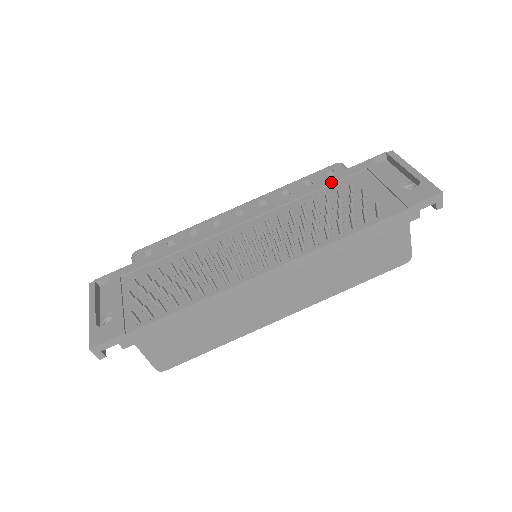
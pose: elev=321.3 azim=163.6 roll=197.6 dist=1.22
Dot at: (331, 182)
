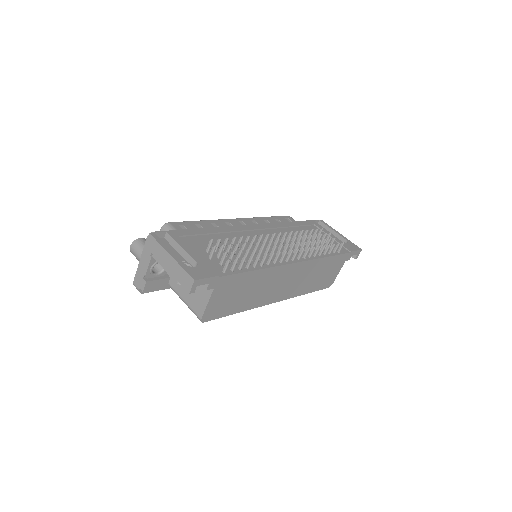
Dot at: (299, 225)
